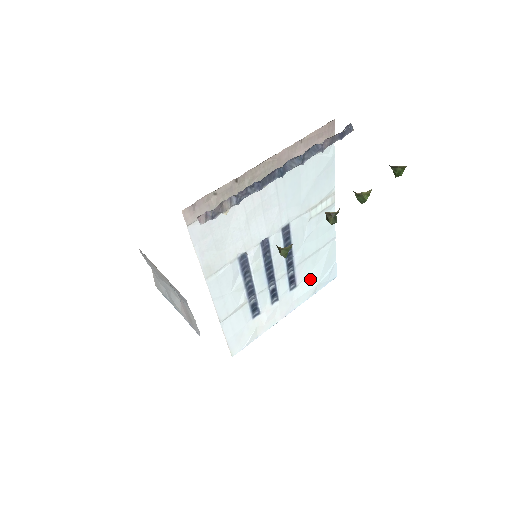
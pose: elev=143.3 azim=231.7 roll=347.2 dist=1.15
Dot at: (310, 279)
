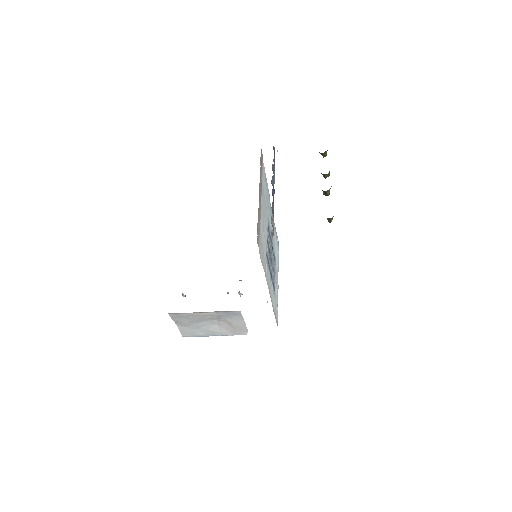
Dot at: (276, 253)
